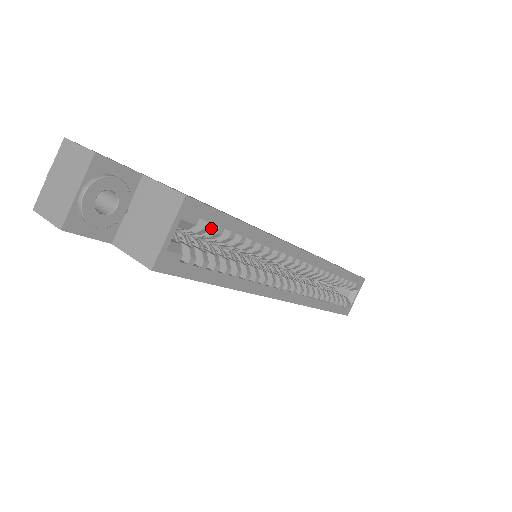
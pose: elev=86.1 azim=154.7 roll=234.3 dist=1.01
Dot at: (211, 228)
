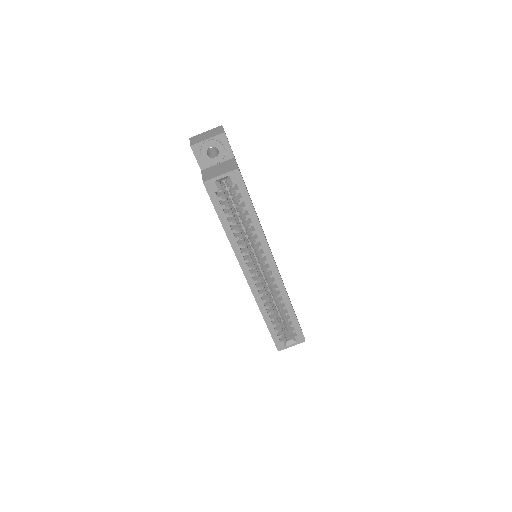
Dot at: (239, 197)
